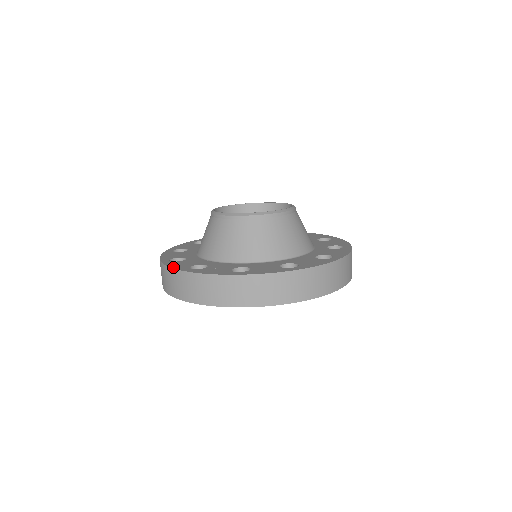
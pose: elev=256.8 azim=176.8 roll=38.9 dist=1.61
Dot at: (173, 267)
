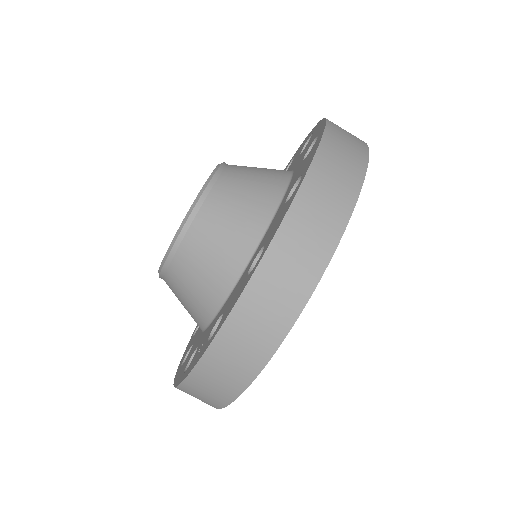
Dot at: (174, 384)
